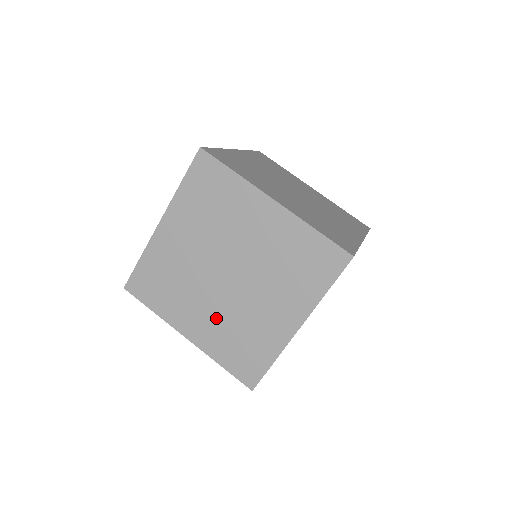
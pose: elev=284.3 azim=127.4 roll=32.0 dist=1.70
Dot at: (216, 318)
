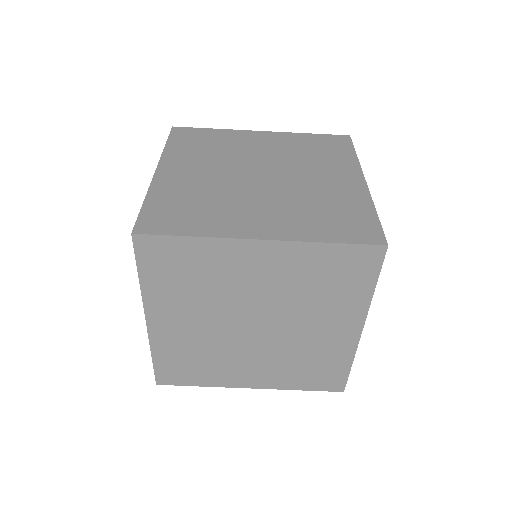
Dot at: (269, 362)
